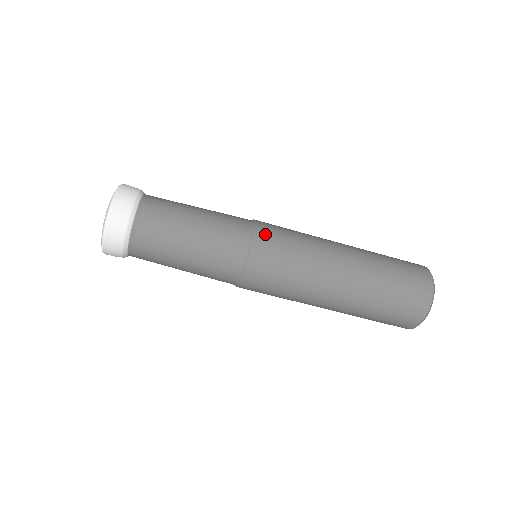
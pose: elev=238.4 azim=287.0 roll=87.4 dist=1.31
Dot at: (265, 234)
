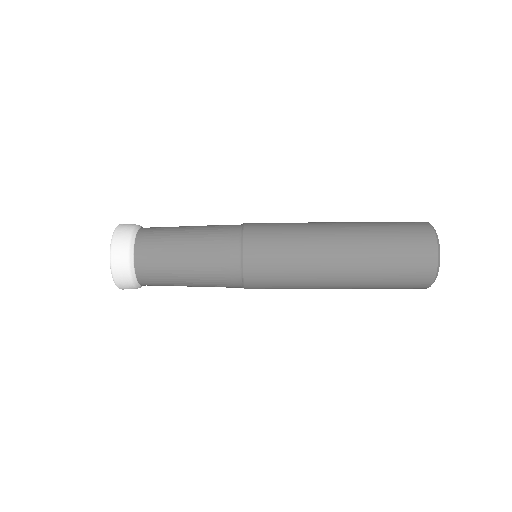
Dot at: (254, 250)
